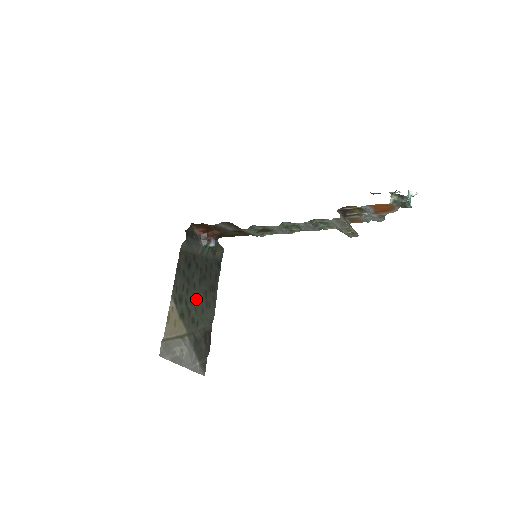
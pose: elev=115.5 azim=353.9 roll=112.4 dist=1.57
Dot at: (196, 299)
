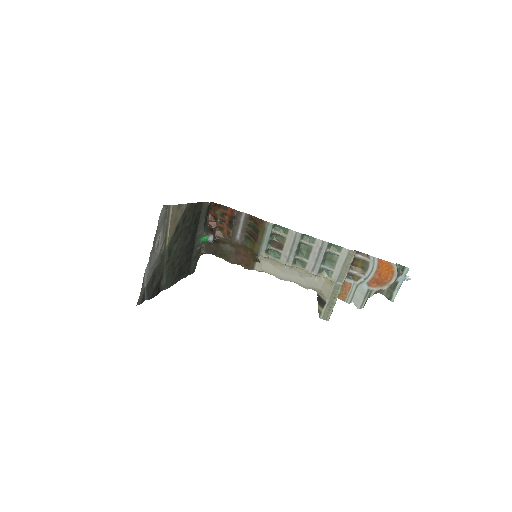
Dot at: (180, 247)
